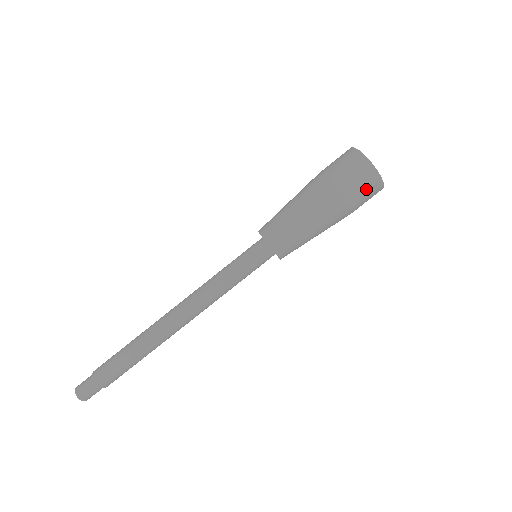
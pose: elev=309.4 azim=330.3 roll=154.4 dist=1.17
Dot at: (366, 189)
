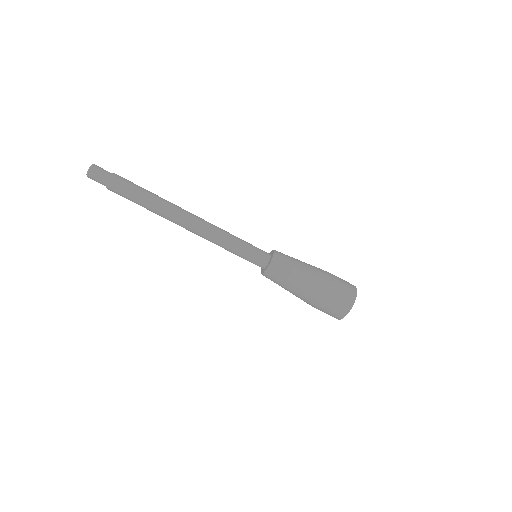
Dot at: (339, 304)
